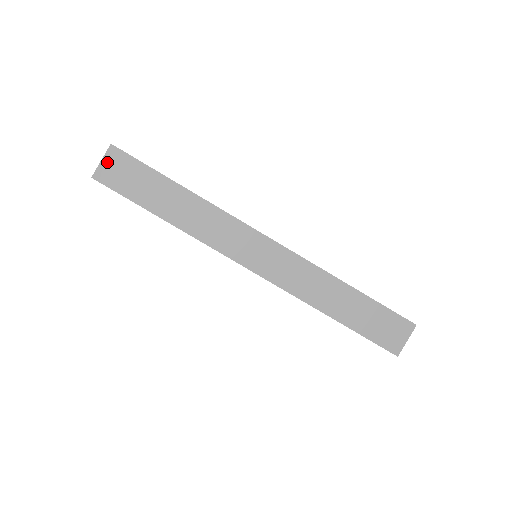
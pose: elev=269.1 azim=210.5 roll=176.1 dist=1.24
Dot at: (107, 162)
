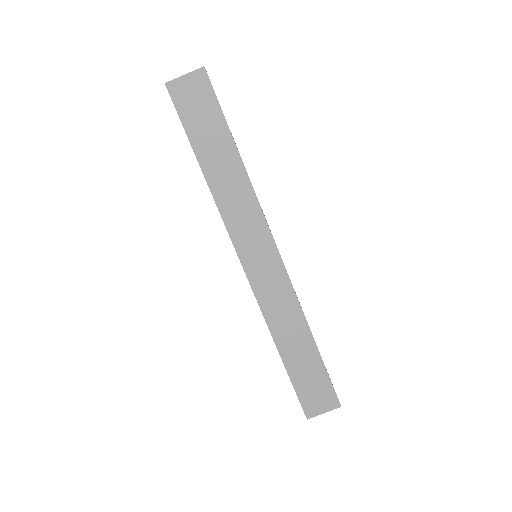
Dot at: (189, 80)
